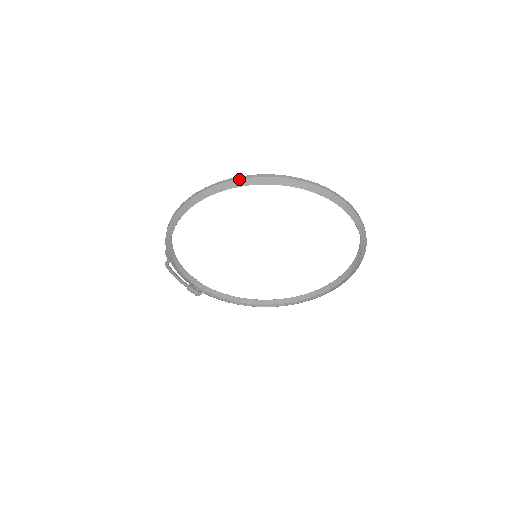
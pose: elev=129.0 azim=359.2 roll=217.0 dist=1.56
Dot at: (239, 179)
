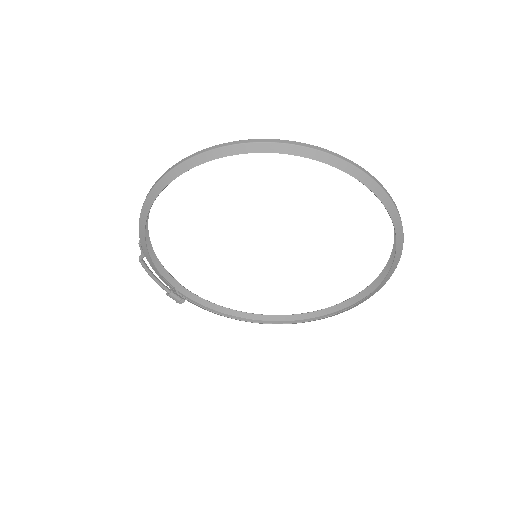
Dot at: (239, 143)
